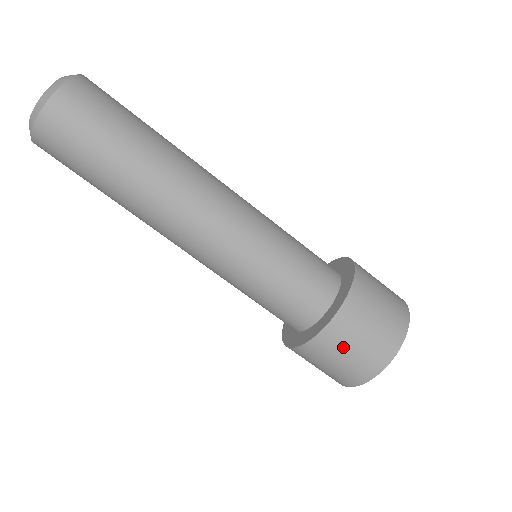
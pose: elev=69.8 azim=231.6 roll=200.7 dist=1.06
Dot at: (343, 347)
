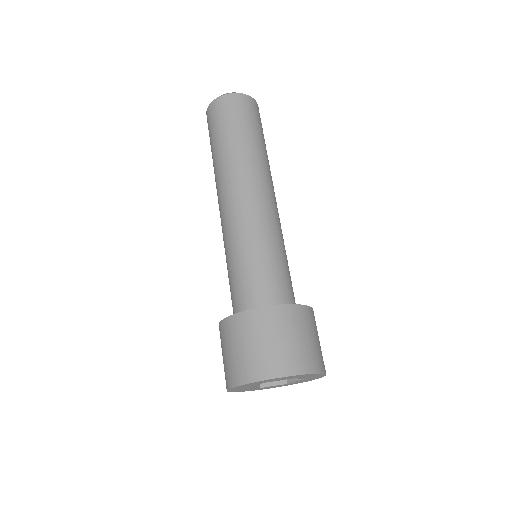
Dot at: (253, 335)
